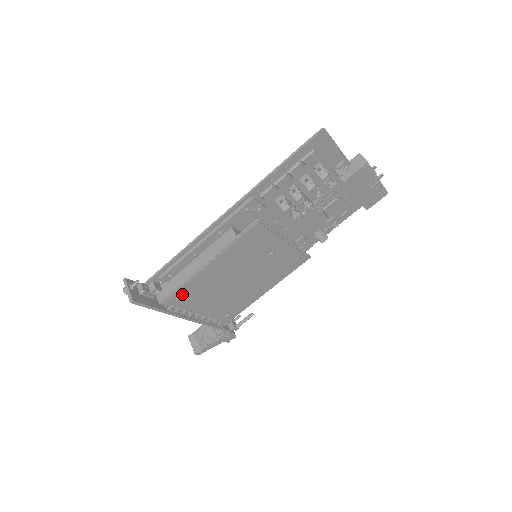
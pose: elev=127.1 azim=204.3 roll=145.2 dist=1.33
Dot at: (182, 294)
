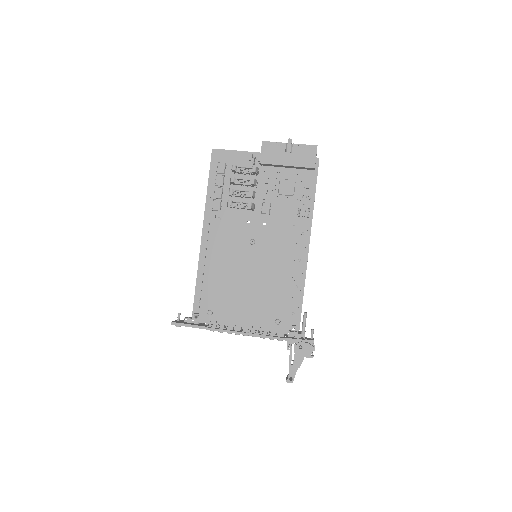
Dot at: (209, 307)
